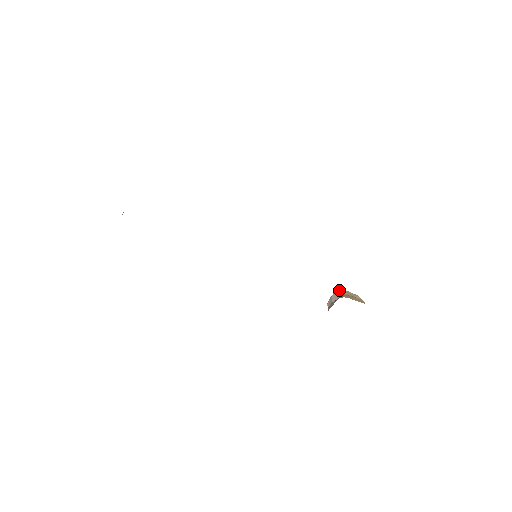
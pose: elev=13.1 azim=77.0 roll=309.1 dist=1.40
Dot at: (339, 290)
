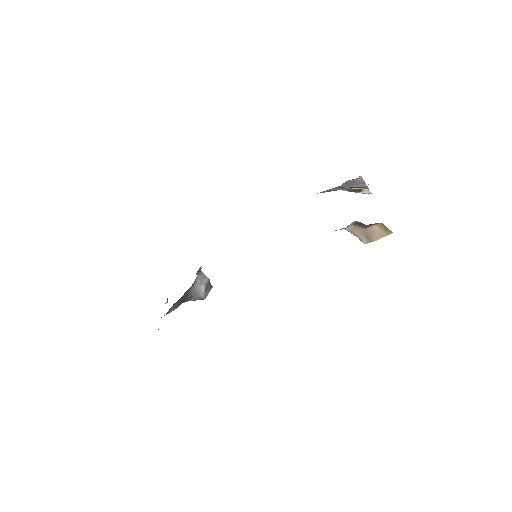
Dot at: occluded
